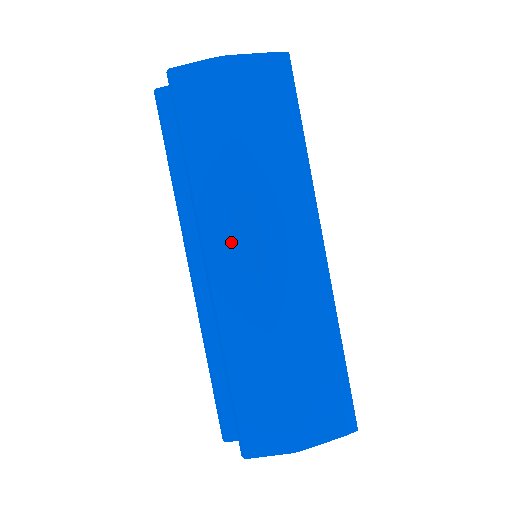
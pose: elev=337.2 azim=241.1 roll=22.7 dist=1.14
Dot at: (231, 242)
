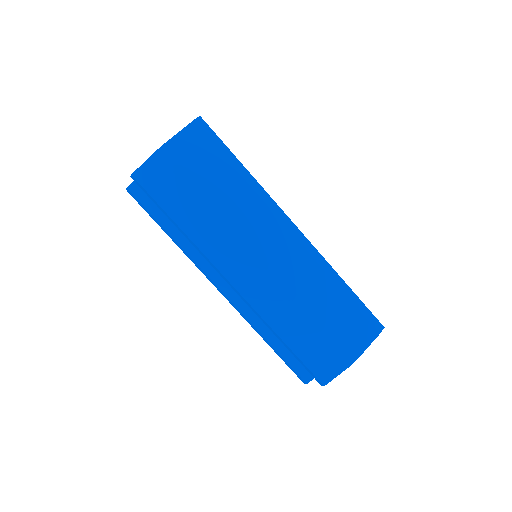
Dot at: (236, 260)
